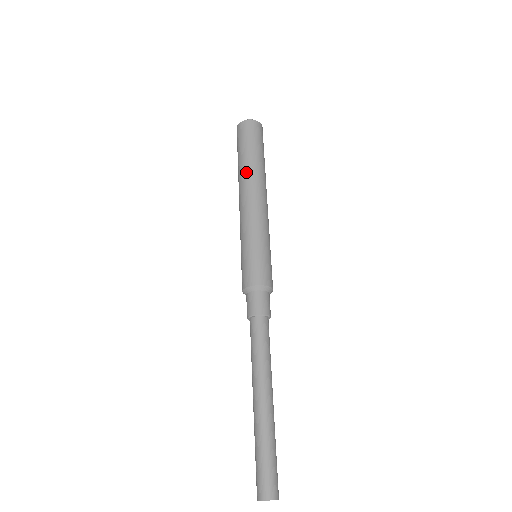
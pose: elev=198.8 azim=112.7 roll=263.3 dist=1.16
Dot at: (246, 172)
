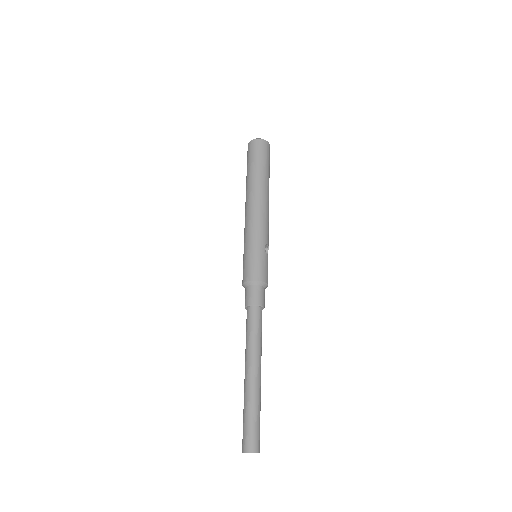
Dot at: (247, 188)
